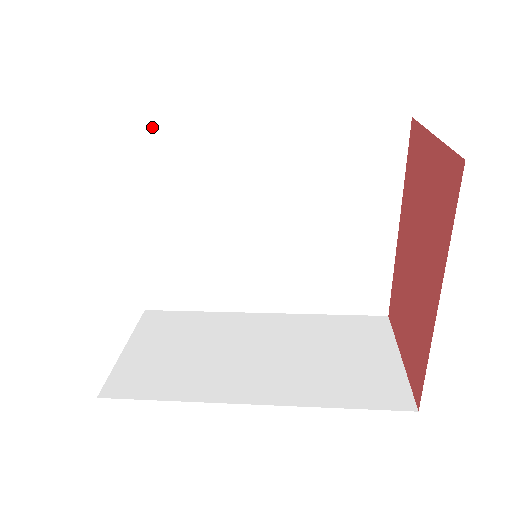
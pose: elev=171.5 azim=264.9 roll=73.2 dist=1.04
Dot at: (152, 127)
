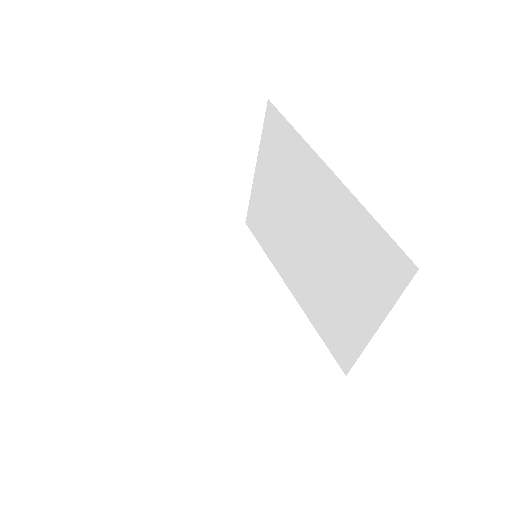
Dot at: (281, 119)
